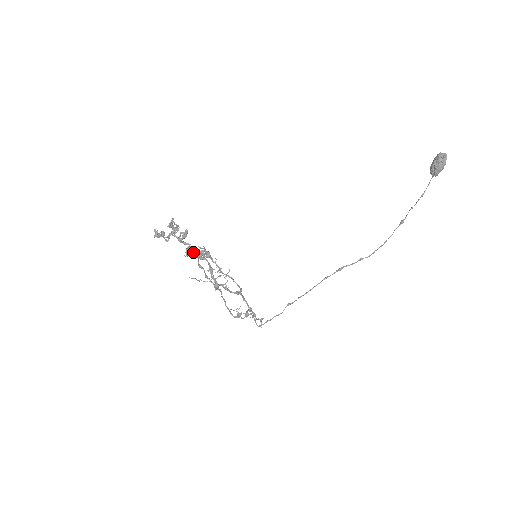
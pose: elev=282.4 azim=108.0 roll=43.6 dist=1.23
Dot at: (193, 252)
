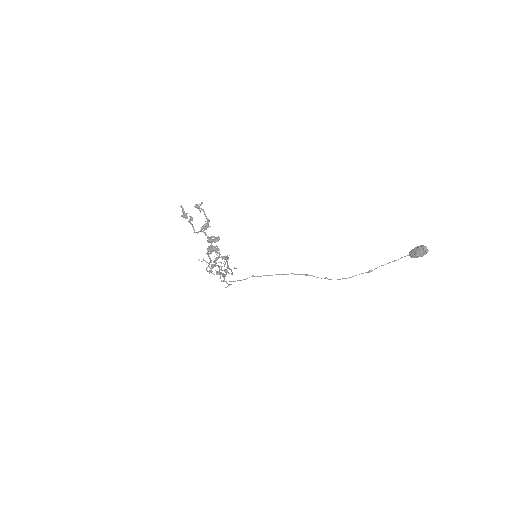
Dot at: occluded
